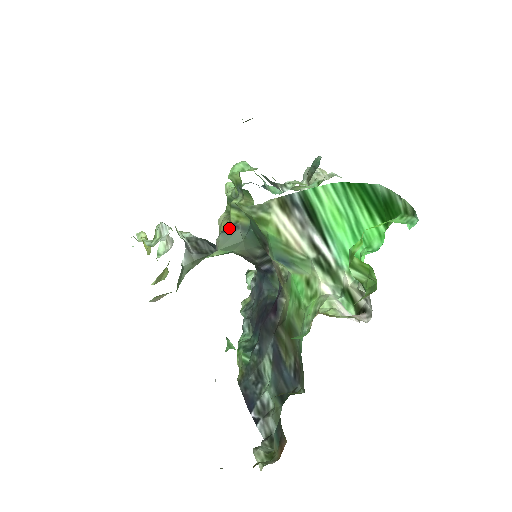
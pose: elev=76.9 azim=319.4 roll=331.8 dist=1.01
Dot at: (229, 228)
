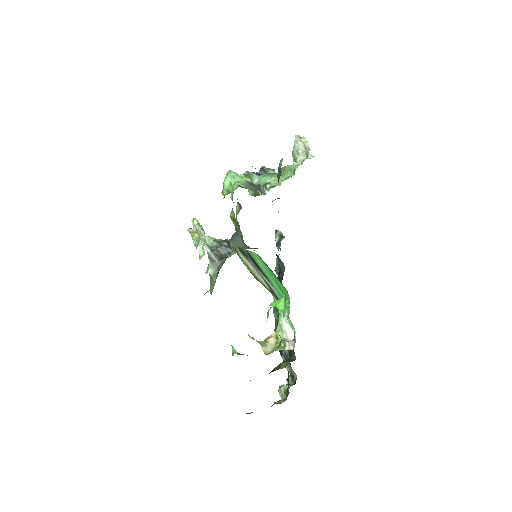
Dot at: (234, 236)
